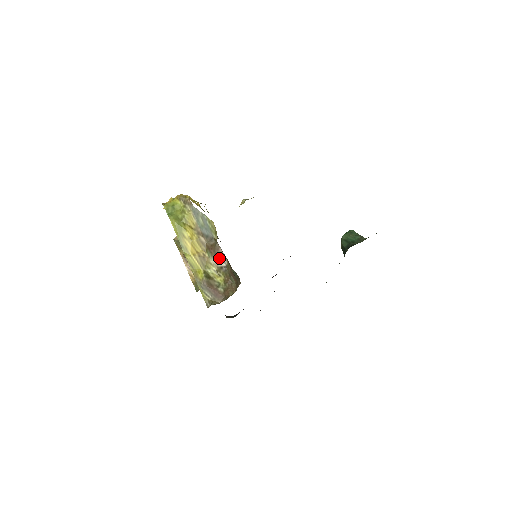
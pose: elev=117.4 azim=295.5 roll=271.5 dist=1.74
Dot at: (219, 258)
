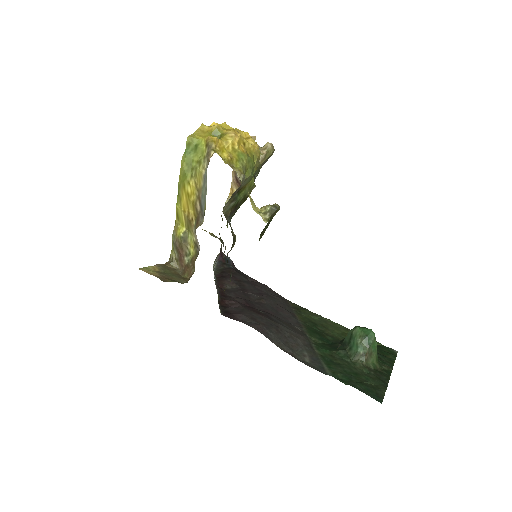
Dot at: occluded
